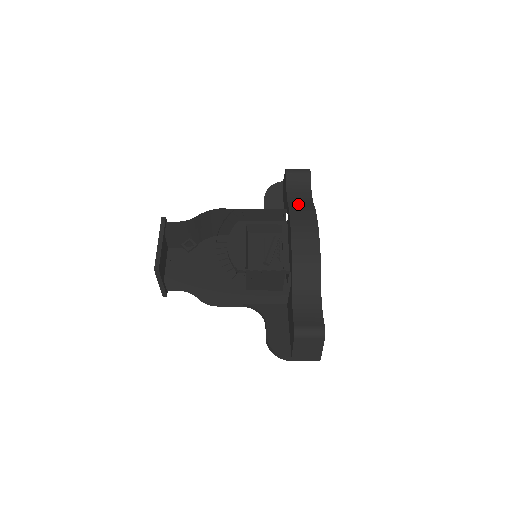
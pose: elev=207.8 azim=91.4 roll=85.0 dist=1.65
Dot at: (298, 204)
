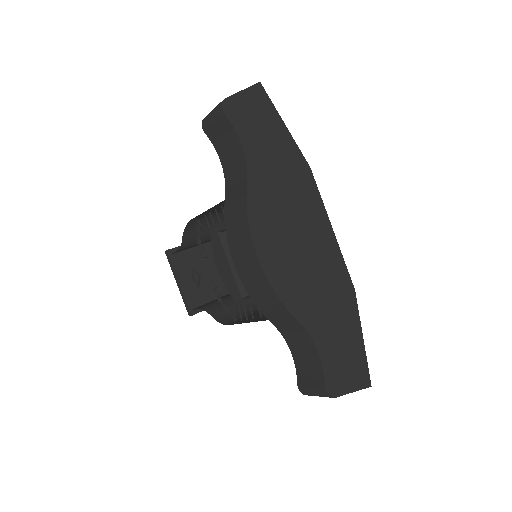
Dot at: (232, 194)
